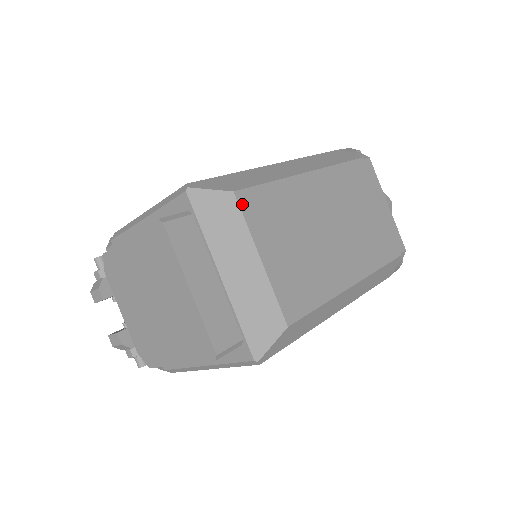
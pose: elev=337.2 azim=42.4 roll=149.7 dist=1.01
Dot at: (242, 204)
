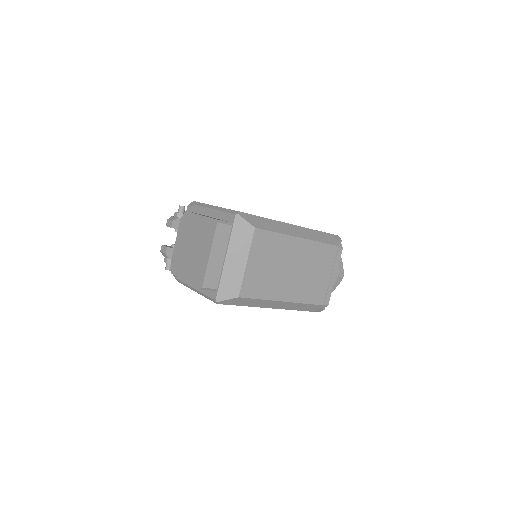
Dot at: (255, 235)
